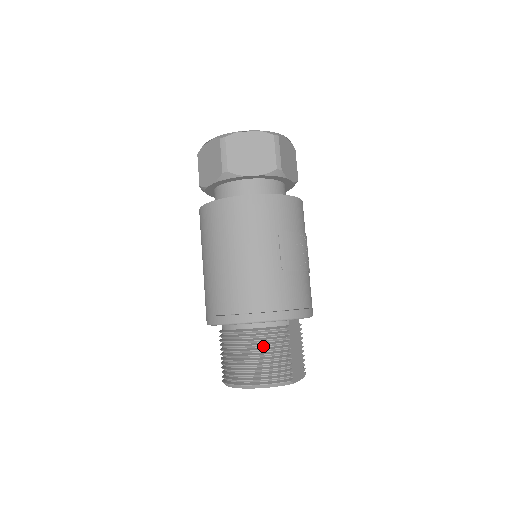
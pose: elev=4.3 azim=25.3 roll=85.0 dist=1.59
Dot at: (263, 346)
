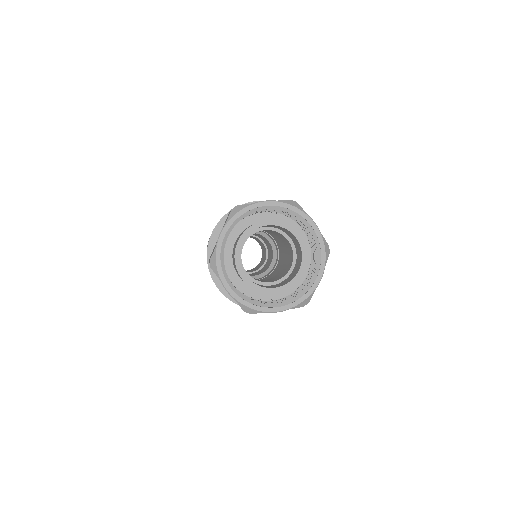
Dot at: occluded
